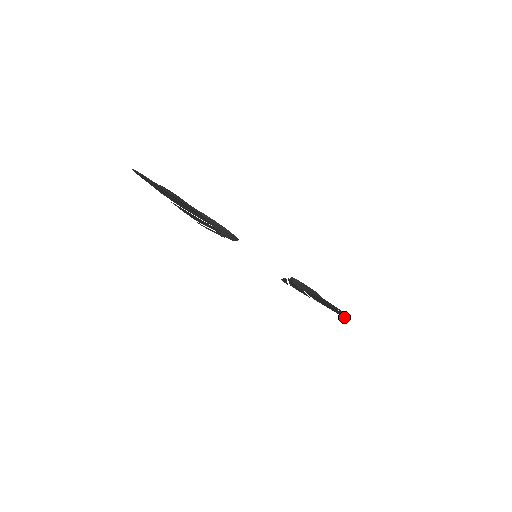
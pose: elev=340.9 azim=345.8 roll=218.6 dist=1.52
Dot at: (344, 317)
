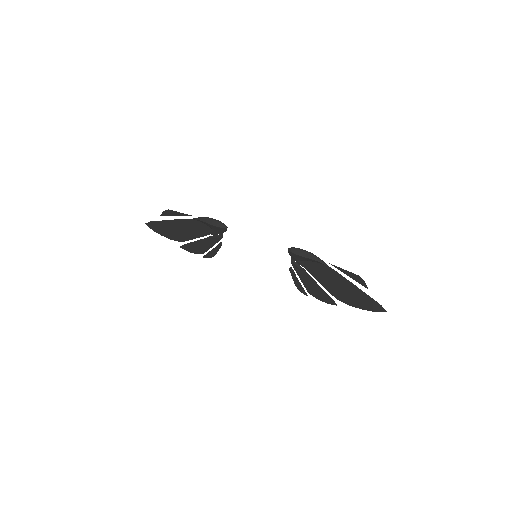
Dot at: (384, 311)
